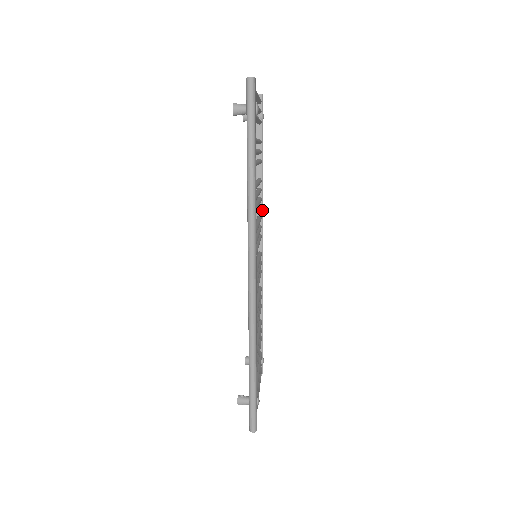
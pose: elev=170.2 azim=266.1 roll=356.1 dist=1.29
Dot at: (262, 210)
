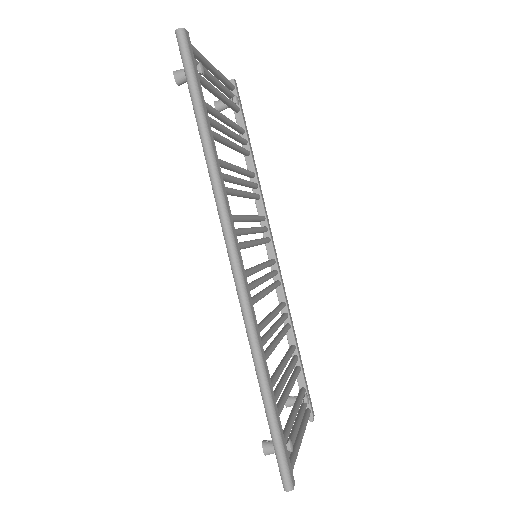
Dot at: (264, 209)
